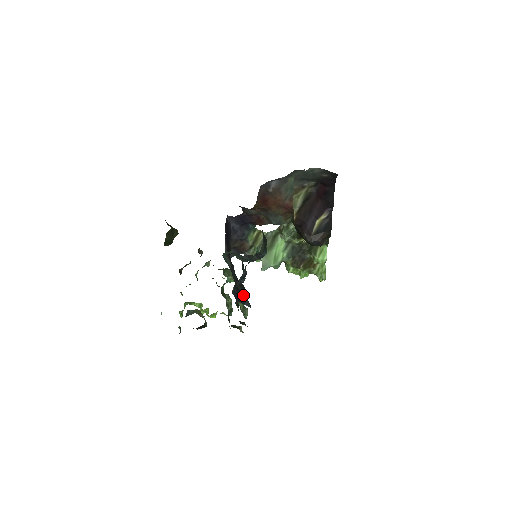
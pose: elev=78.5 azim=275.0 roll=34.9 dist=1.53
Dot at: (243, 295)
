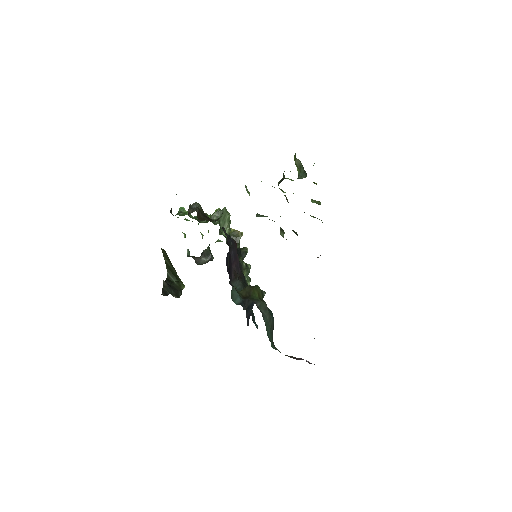
Dot at: (251, 302)
